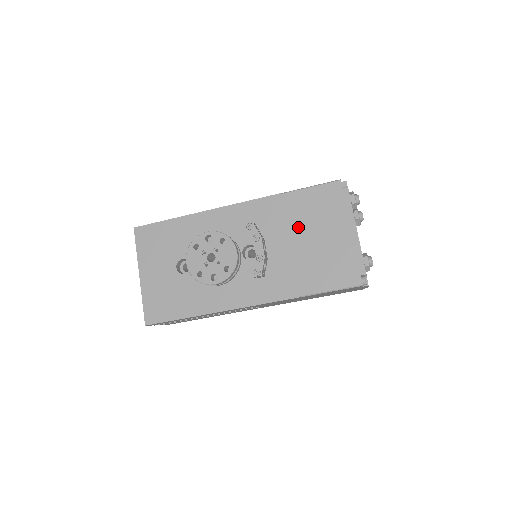
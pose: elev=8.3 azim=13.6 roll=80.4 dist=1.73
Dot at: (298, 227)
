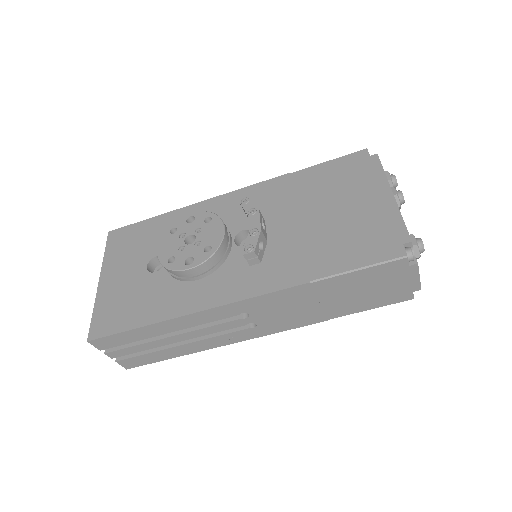
Dot at: (311, 202)
